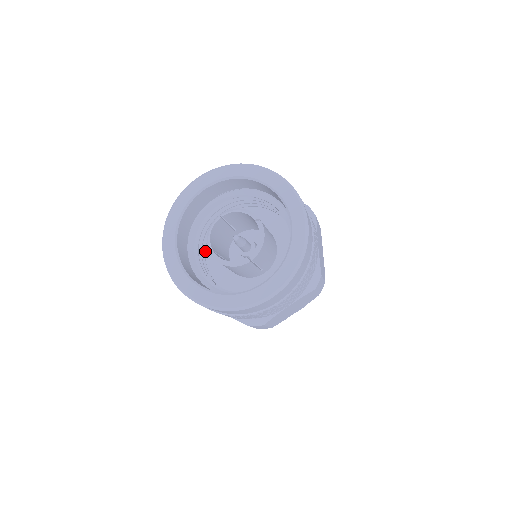
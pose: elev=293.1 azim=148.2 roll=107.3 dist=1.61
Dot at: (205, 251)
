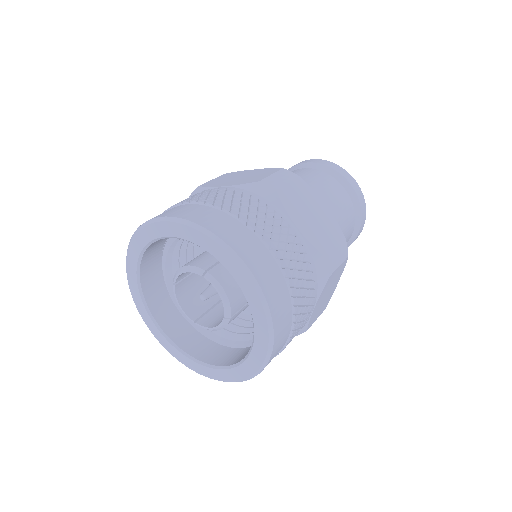
Dot at: occluded
